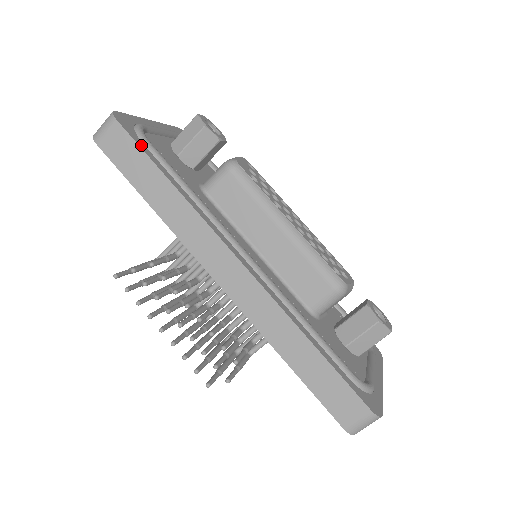
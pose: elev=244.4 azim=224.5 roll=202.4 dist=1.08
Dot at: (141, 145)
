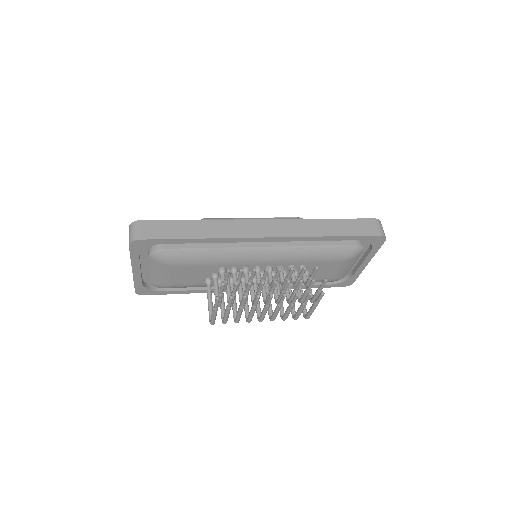
Dot at: (163, 222)
